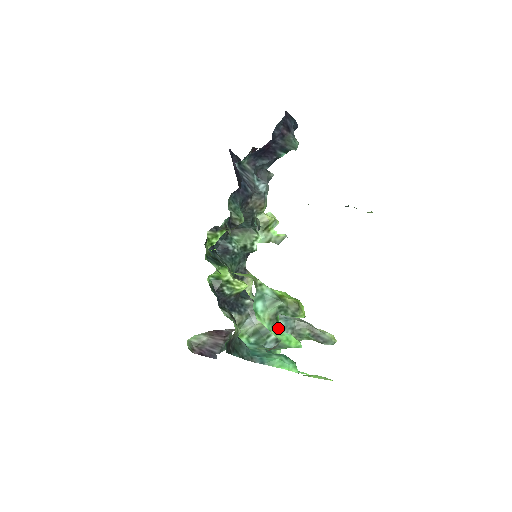
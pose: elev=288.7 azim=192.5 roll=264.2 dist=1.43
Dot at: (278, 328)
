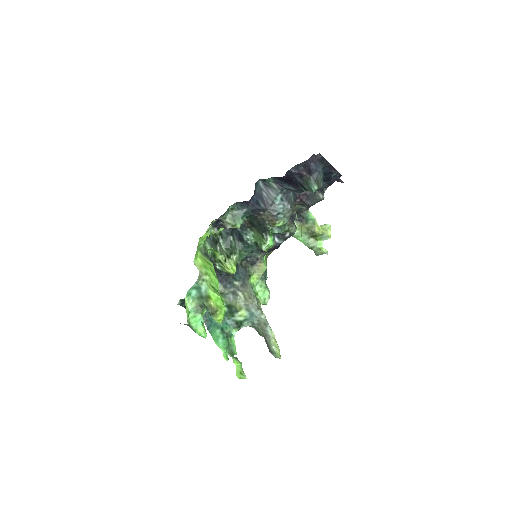
Dot at: (199, 315)
